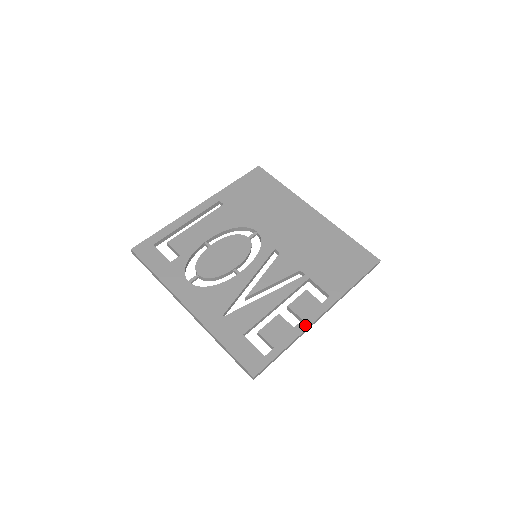
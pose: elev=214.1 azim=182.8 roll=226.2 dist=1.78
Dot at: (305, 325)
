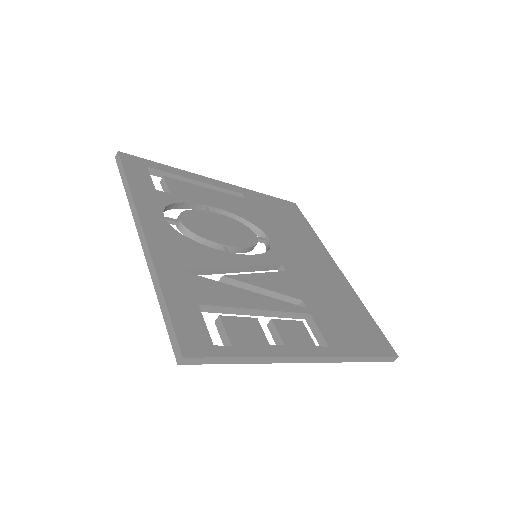
Dot at: (285, 352)
